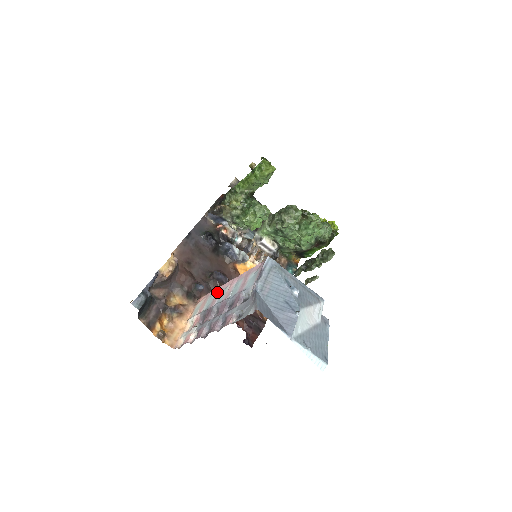
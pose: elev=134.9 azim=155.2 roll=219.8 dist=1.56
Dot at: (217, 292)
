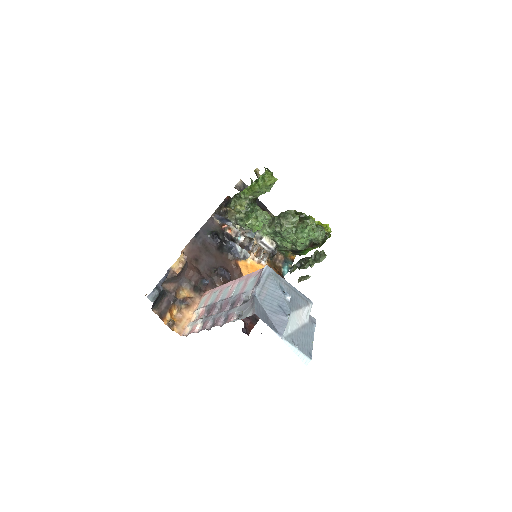
Dot at: (221, 289)
